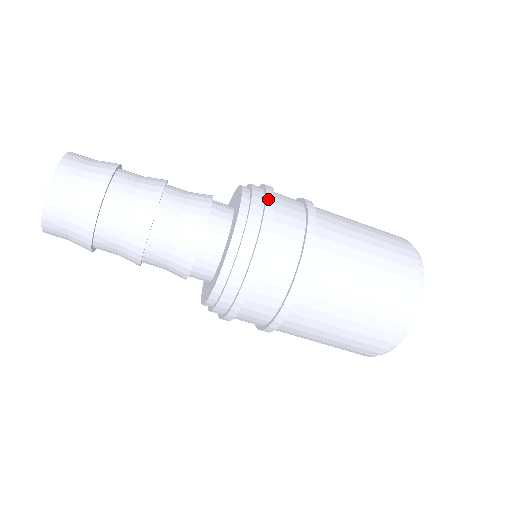
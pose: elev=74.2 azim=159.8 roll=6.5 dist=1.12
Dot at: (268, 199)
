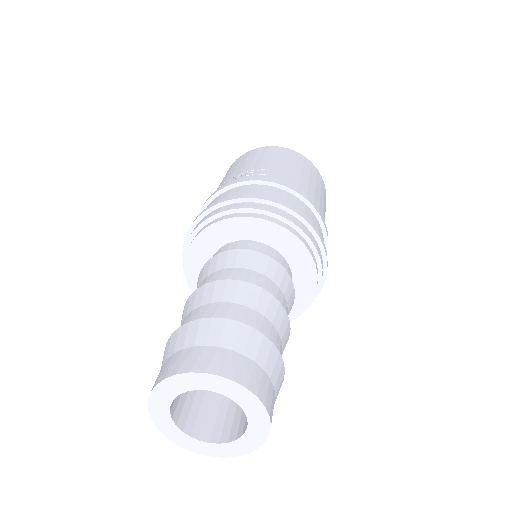
Dot at: occluded
